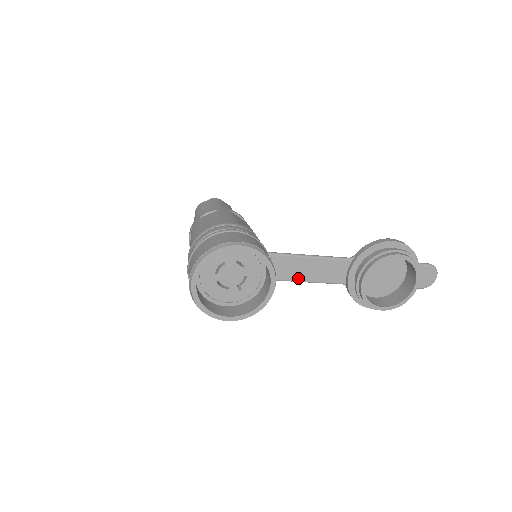
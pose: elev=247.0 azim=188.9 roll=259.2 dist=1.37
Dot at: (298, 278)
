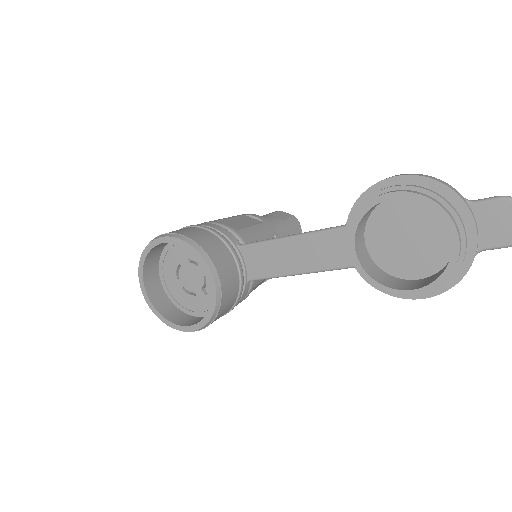
Dot at: (287, 270)
